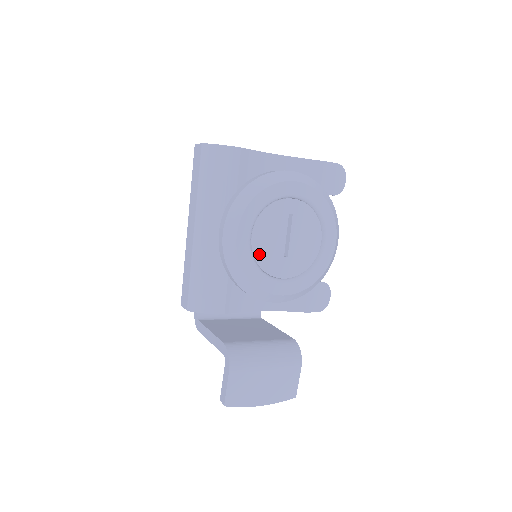
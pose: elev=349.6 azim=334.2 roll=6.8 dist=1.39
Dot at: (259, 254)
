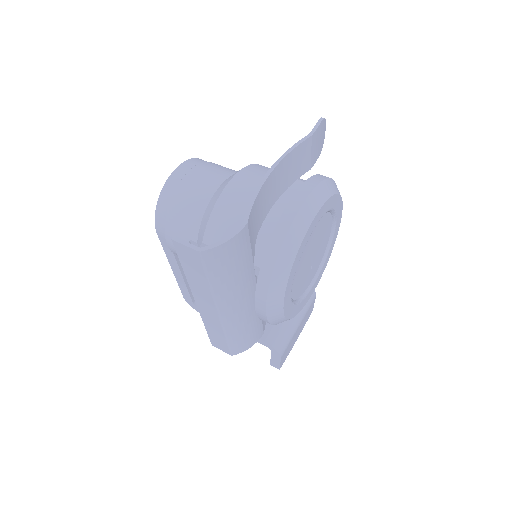
Dot at: (296, 293)
